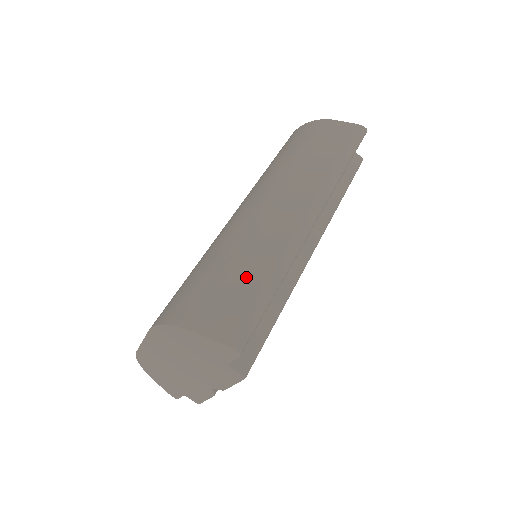
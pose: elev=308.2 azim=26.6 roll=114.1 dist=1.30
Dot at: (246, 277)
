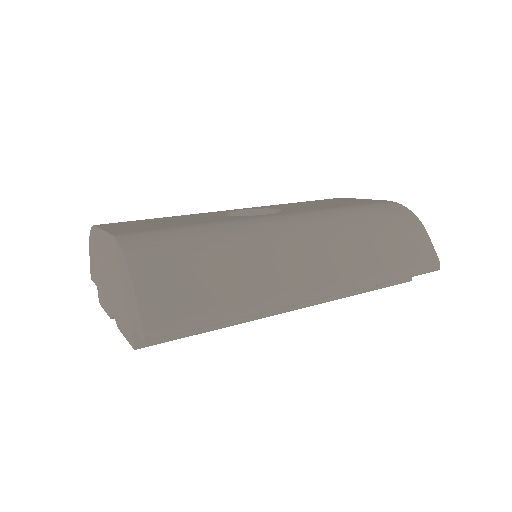
Dot at: (218, 286)
